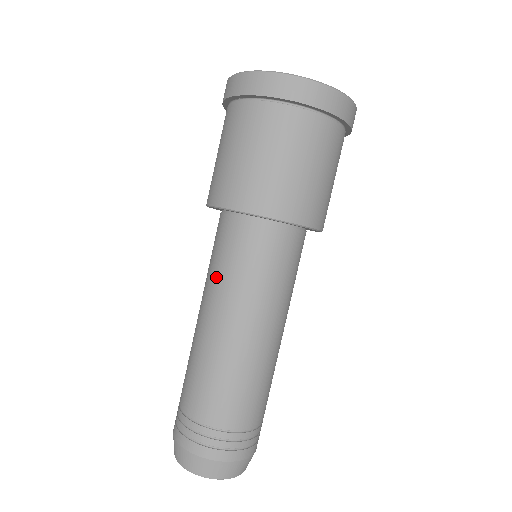
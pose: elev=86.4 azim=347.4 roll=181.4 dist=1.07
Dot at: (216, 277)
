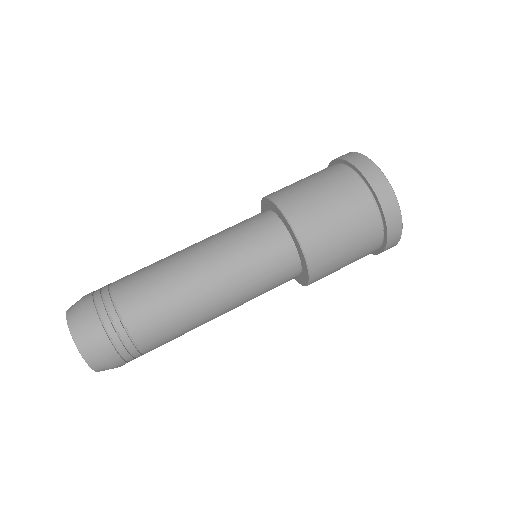
Dot at: (224, 234)
